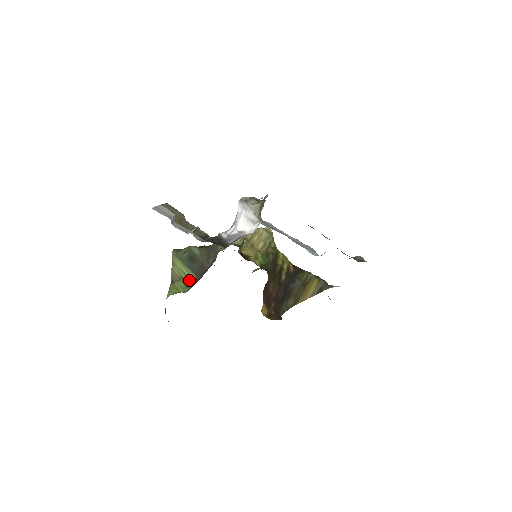
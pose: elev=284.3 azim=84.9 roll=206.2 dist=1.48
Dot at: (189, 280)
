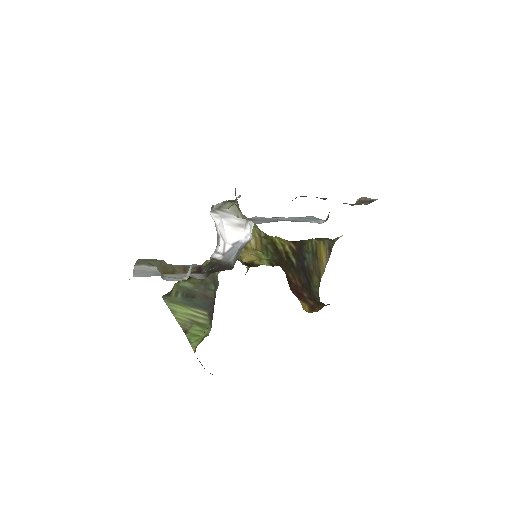
Dot at: (202, 319)
